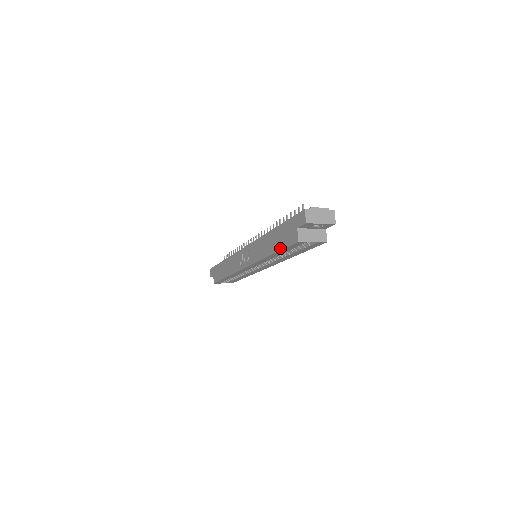
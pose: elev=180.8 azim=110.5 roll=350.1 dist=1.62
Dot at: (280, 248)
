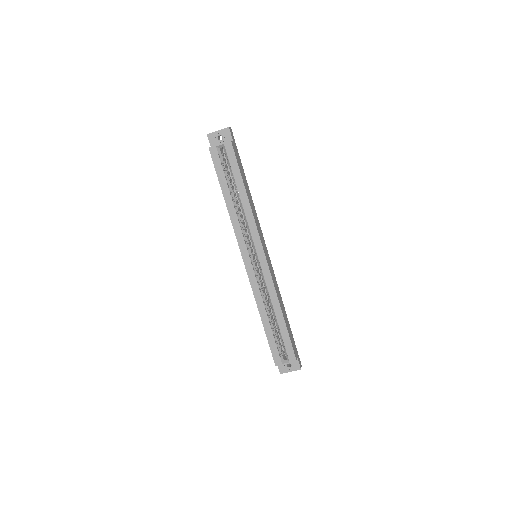
Dot at: (218, 180)
